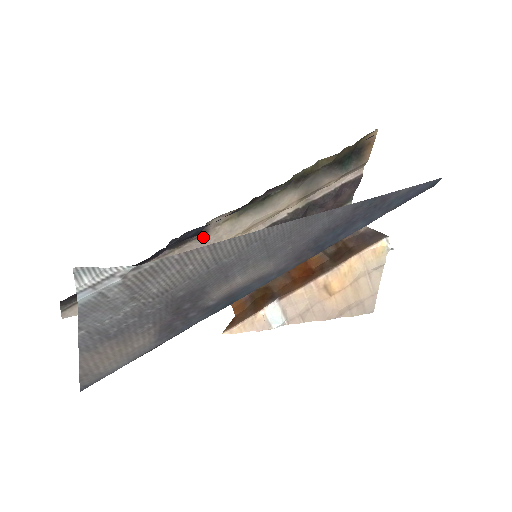
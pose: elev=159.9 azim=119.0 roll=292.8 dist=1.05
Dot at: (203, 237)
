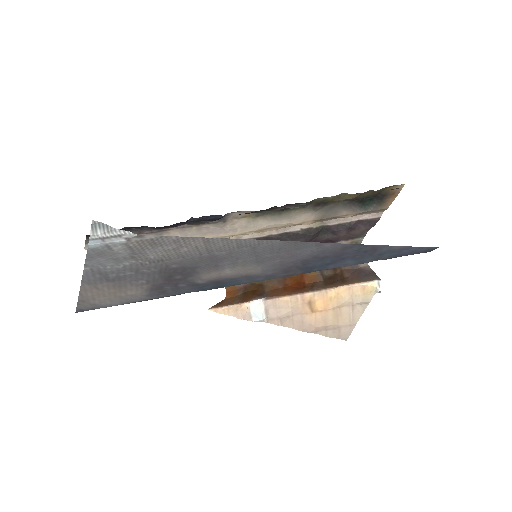
Dot at: (220, 224)
